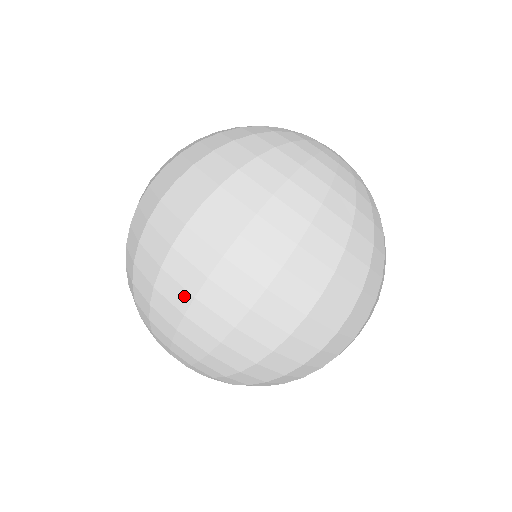
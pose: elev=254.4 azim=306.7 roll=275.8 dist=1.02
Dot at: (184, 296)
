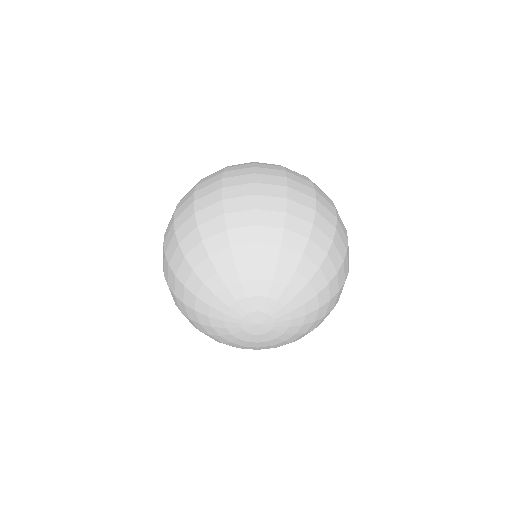
Dot at: (217, 206)
